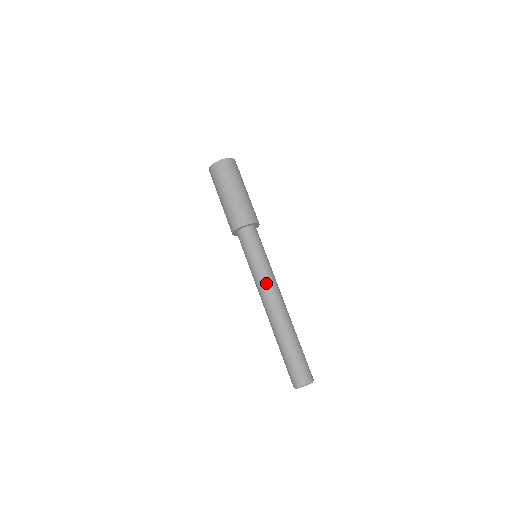
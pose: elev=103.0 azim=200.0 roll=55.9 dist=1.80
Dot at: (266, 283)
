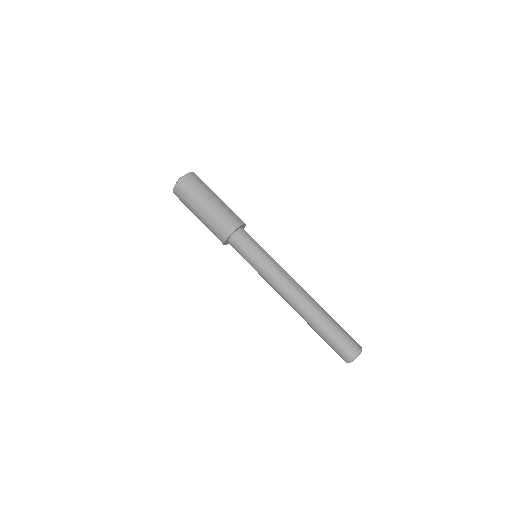
Dot at: (273, 283)
